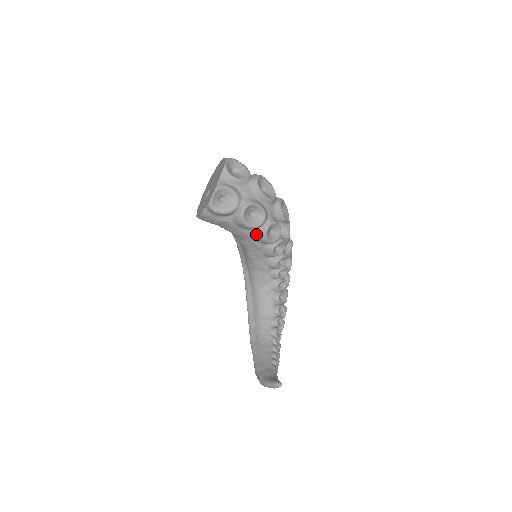
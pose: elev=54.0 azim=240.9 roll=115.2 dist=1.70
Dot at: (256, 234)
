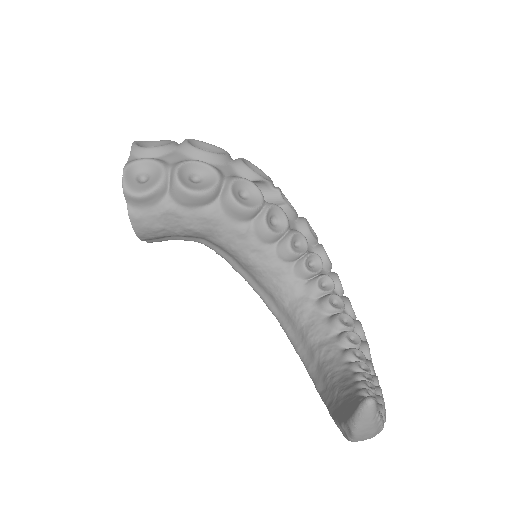
Dot at: (222, 208)
